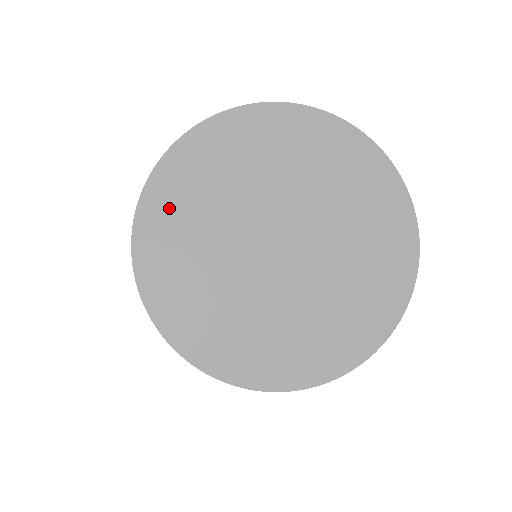
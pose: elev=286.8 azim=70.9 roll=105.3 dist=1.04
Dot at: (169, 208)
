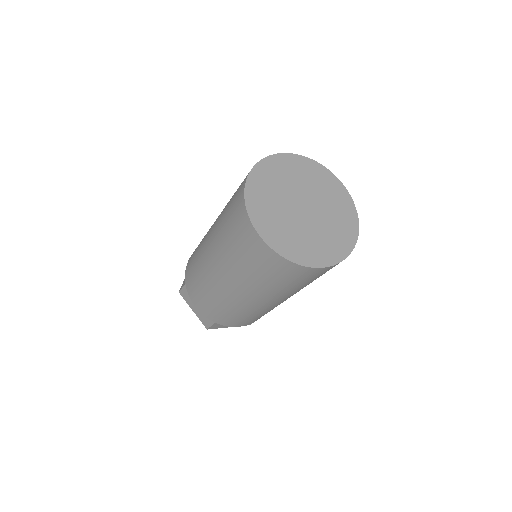
Dot at: (267, 226)
